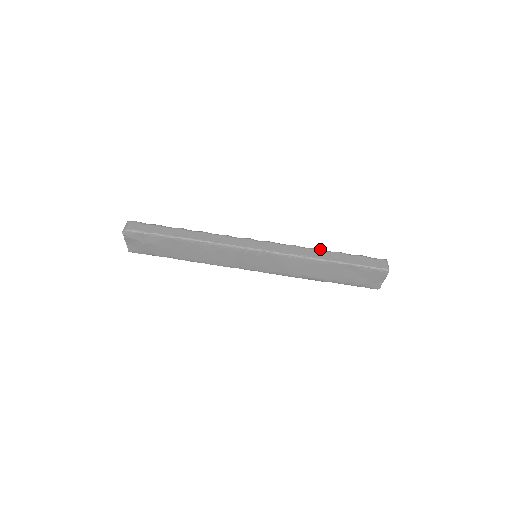
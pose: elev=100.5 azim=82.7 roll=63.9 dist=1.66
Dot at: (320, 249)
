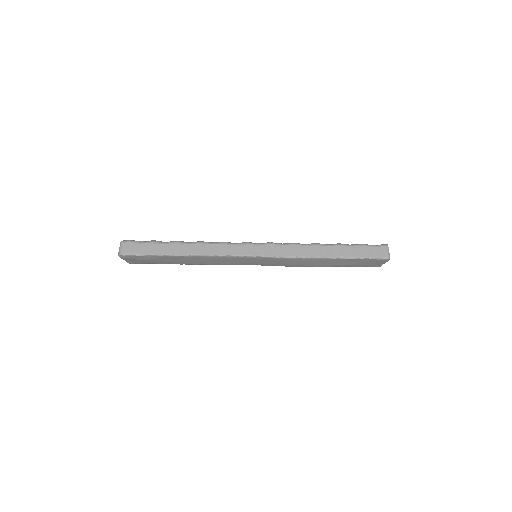
Dot at: (320, 244)
